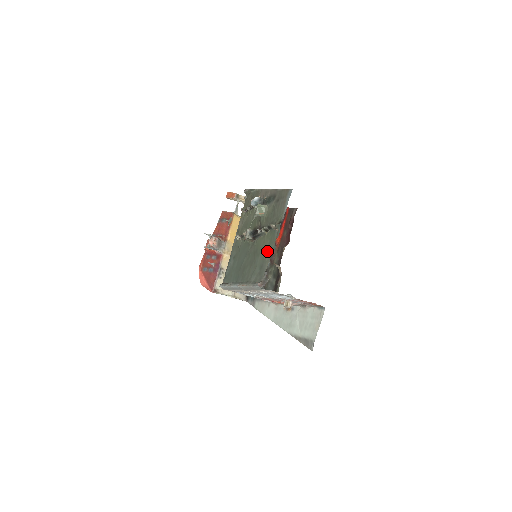
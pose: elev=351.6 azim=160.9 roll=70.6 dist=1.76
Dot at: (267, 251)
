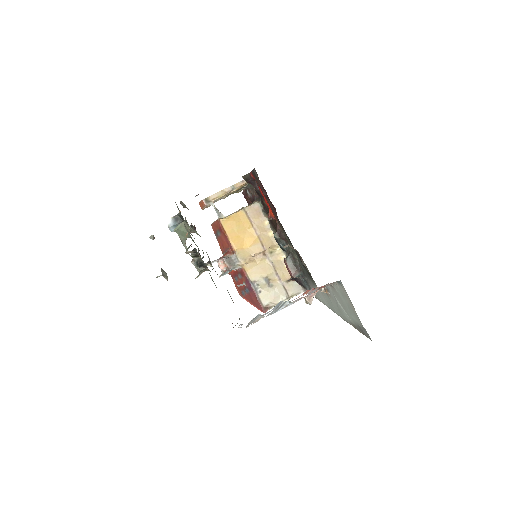
Dot at: occluded
